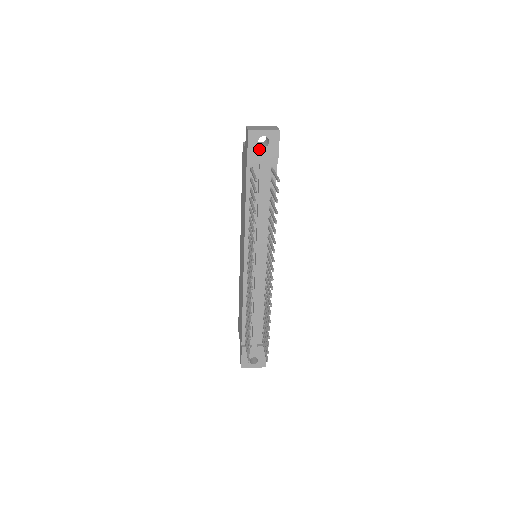
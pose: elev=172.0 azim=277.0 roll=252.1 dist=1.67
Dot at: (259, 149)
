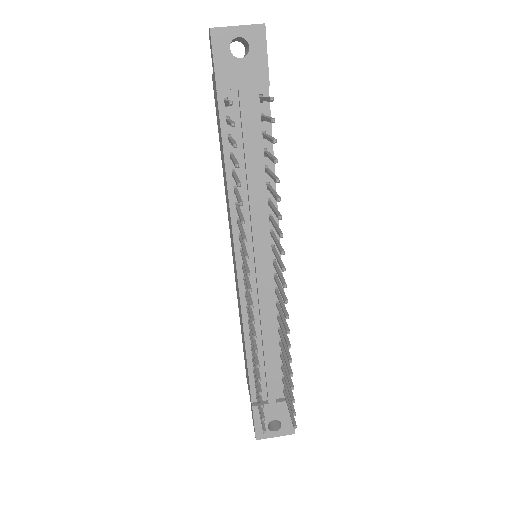
Dot at: (234, 62)
